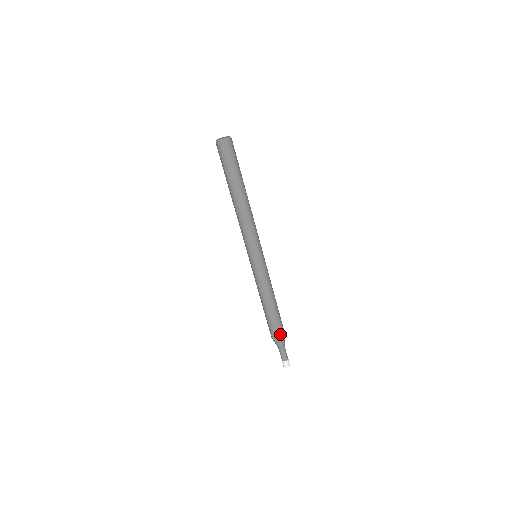
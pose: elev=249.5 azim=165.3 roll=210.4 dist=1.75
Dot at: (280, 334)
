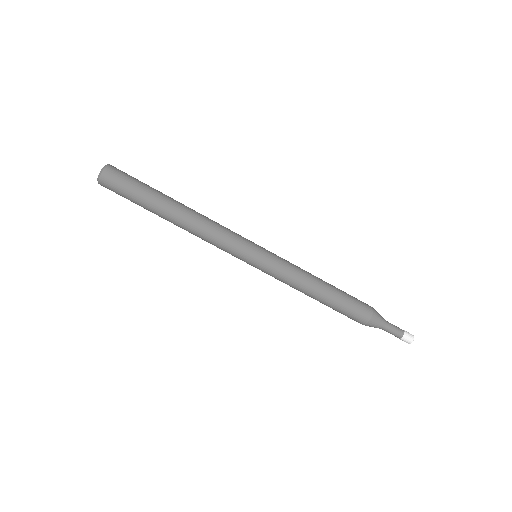
Dot at: (361, 320)
